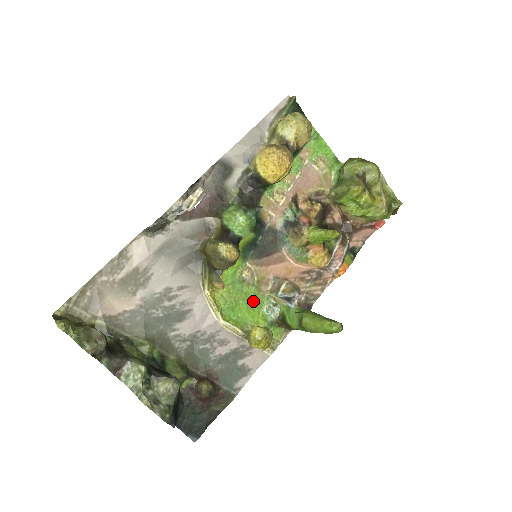
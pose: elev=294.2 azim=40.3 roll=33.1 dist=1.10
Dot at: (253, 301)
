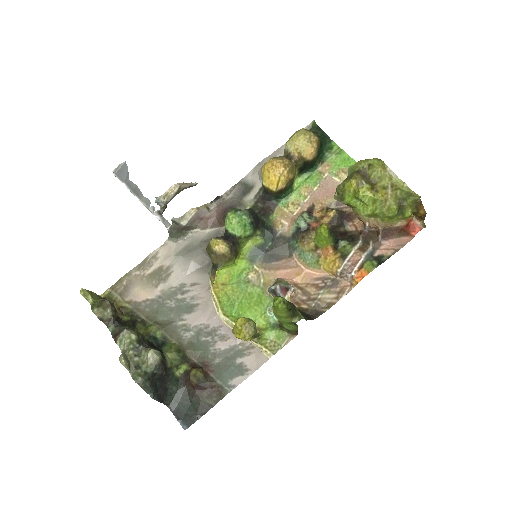
Dot at: (256, 301)
